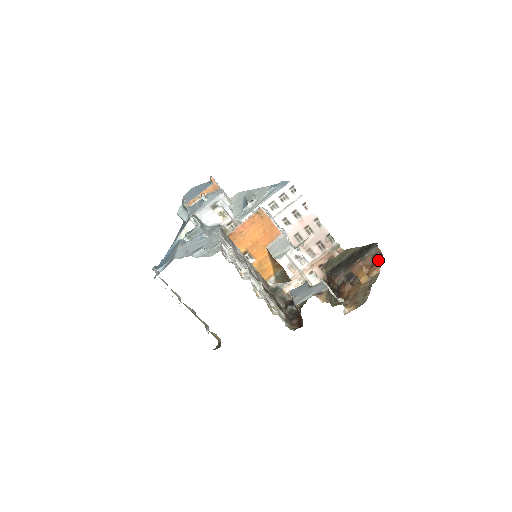
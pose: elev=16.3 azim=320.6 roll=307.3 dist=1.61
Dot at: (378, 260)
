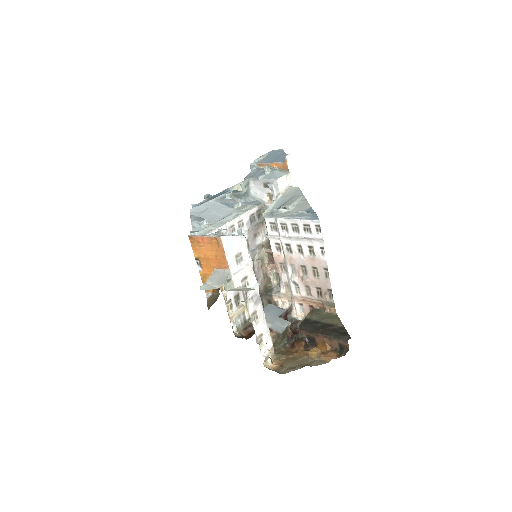
Dot at: (342, 351)
